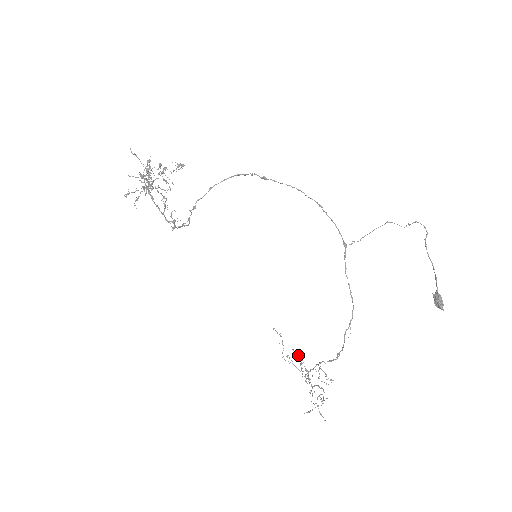
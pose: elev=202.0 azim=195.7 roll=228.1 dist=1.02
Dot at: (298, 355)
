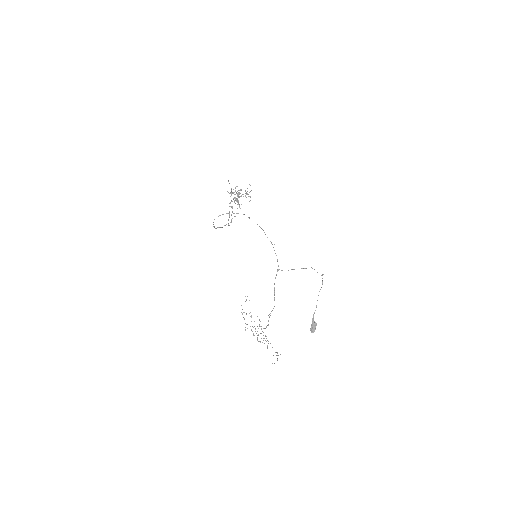
Dot at: occluded
